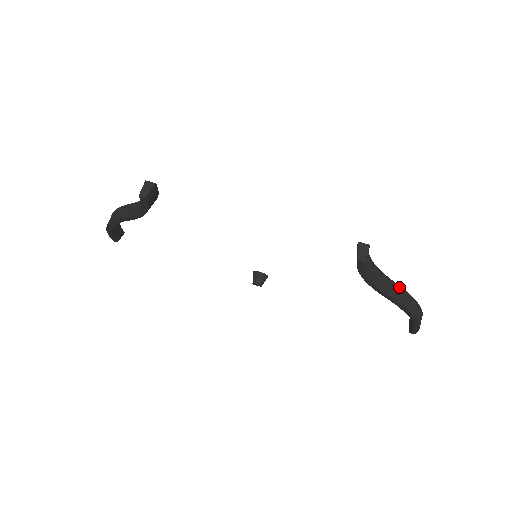
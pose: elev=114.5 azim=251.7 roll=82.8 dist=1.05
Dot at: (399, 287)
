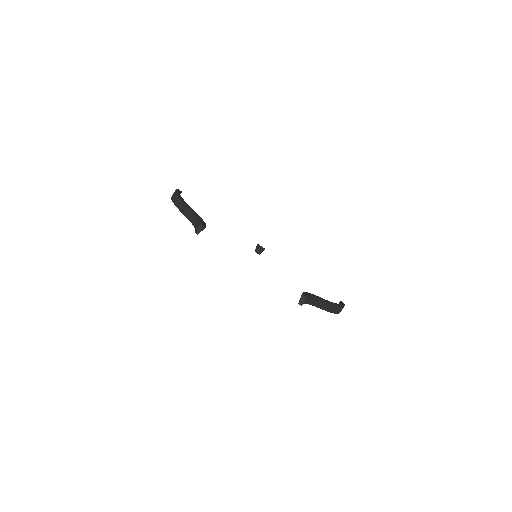
Dot at: (327, 303)
